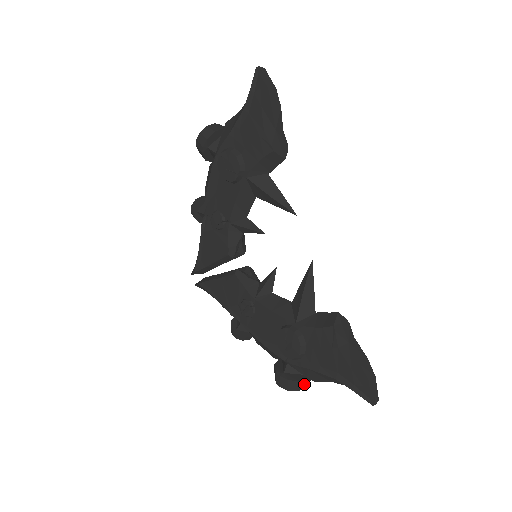
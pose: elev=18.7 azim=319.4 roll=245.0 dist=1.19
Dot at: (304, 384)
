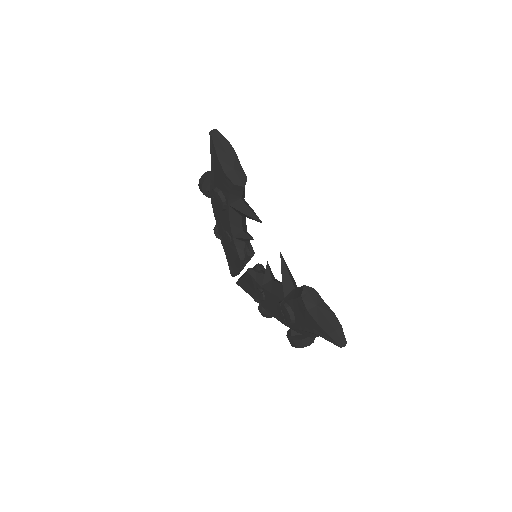
Dot at: (307, 341)
